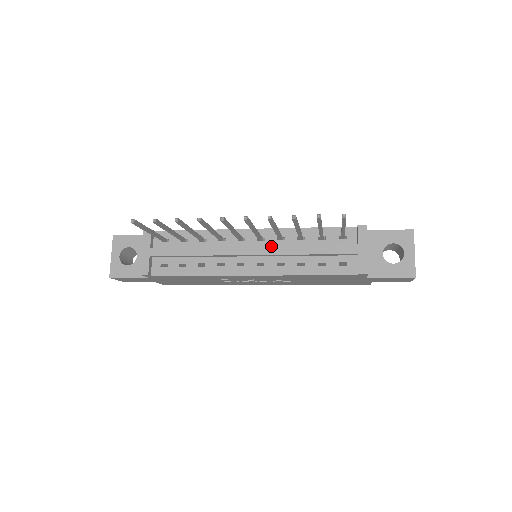
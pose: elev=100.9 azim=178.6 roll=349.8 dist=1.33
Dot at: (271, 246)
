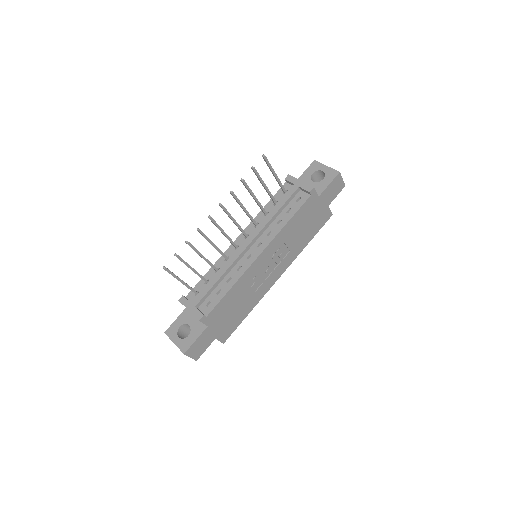
Dot at: (254, 230)
